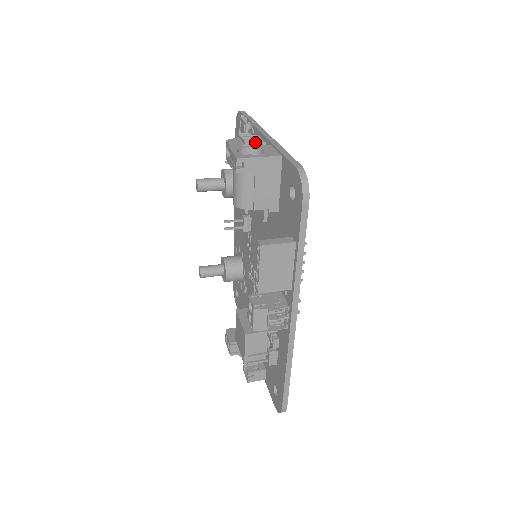
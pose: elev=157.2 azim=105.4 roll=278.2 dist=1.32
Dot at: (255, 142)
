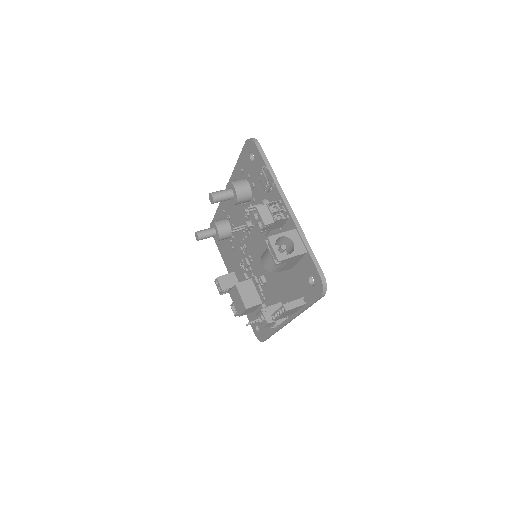
Dot at: (282, 219)
